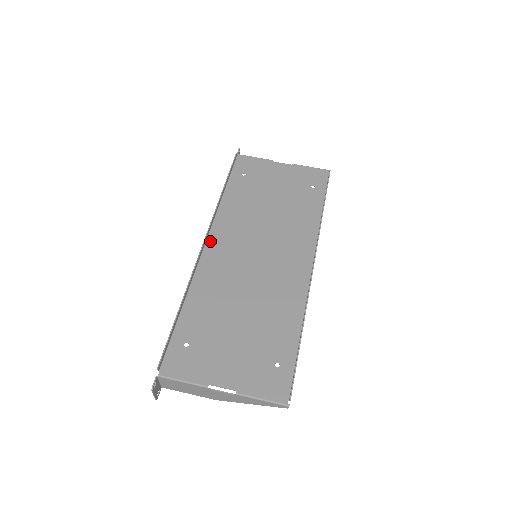
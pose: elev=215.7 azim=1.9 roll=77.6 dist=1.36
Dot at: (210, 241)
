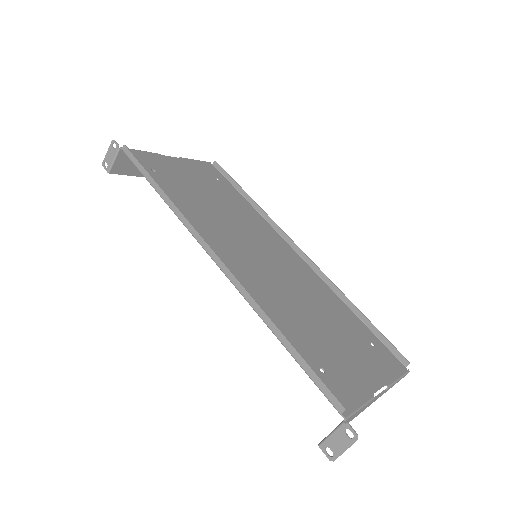
Dot at: occluded
